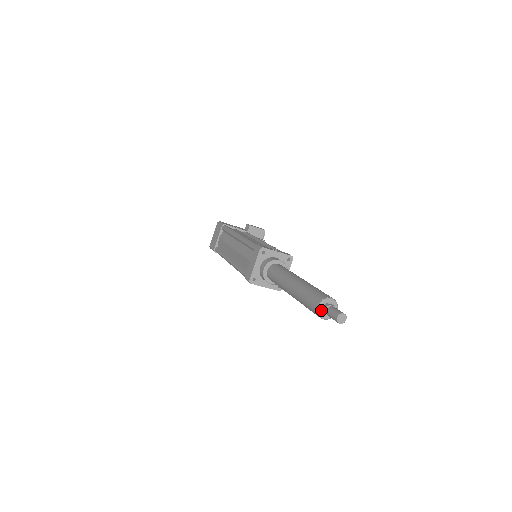
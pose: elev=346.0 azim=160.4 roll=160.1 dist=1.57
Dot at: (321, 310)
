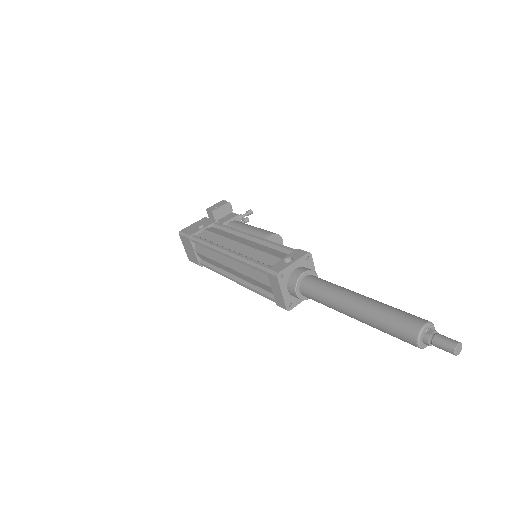
Dot at: (422, 343)
